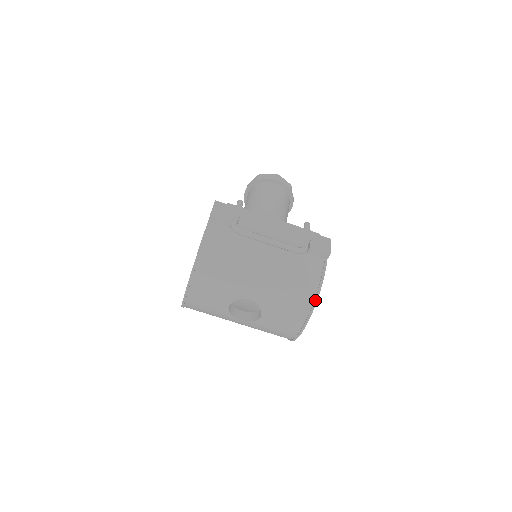
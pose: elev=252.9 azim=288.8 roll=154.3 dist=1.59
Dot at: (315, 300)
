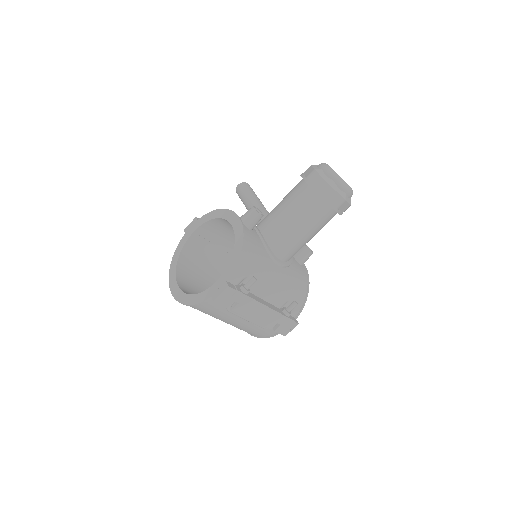
Dot at: occluded
